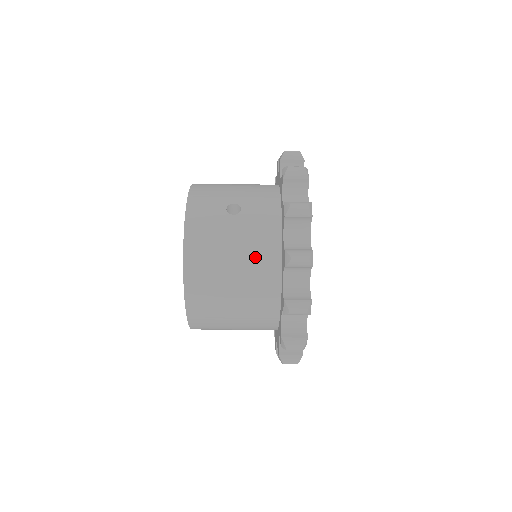
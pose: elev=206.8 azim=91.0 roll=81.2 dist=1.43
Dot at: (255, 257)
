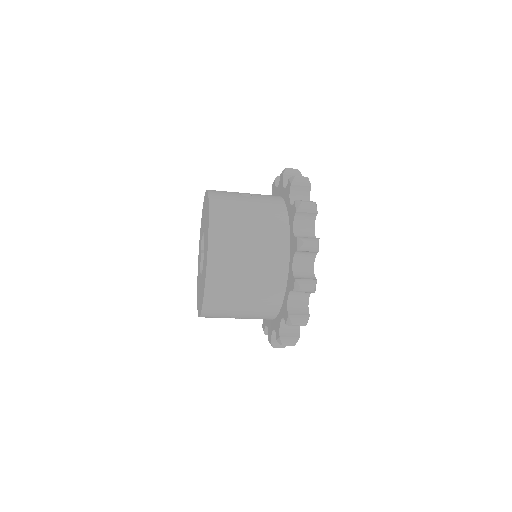
Dot at: (267, 219)
